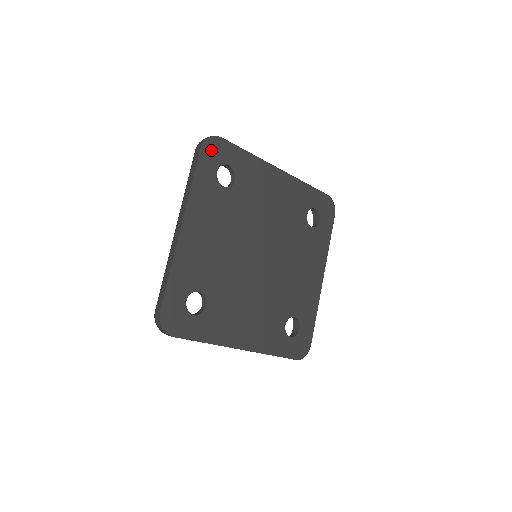
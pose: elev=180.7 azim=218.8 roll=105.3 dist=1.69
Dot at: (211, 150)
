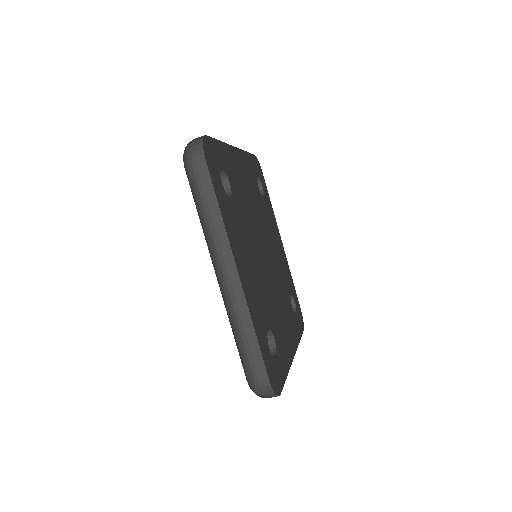
Dot at: (257, 165)
